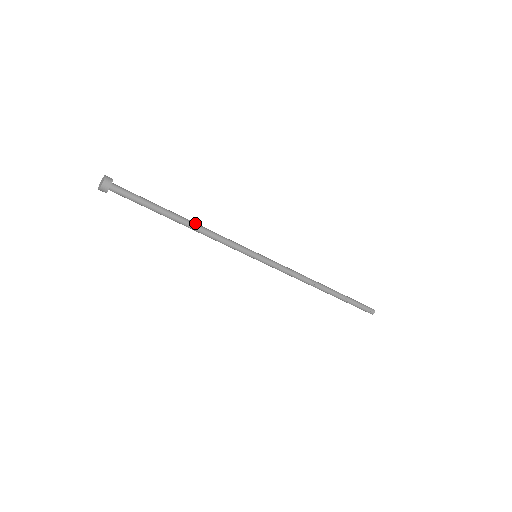
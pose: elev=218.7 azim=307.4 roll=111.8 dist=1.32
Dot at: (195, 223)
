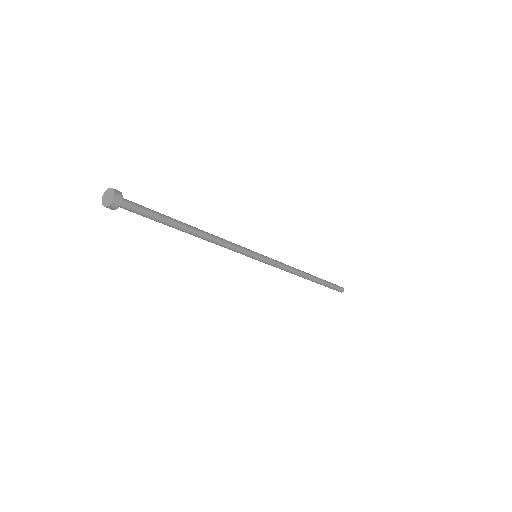
Dot at: (203, 231)
